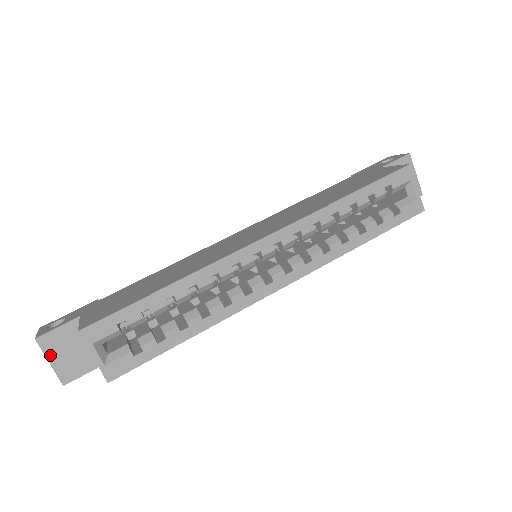
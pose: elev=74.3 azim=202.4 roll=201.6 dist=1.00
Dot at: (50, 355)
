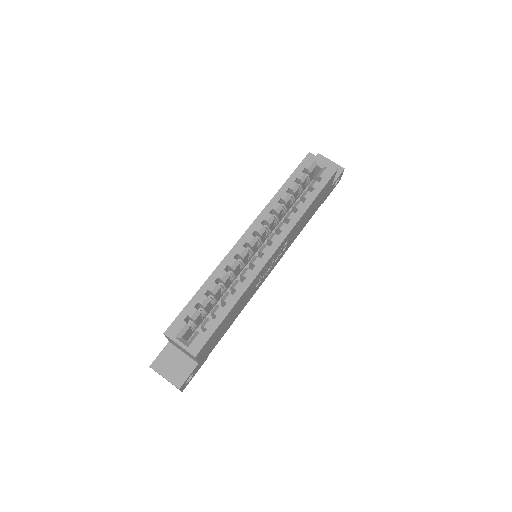
Dot at: (162, 373)
